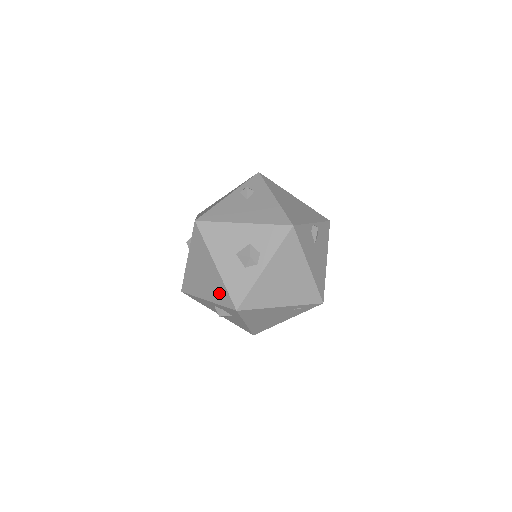
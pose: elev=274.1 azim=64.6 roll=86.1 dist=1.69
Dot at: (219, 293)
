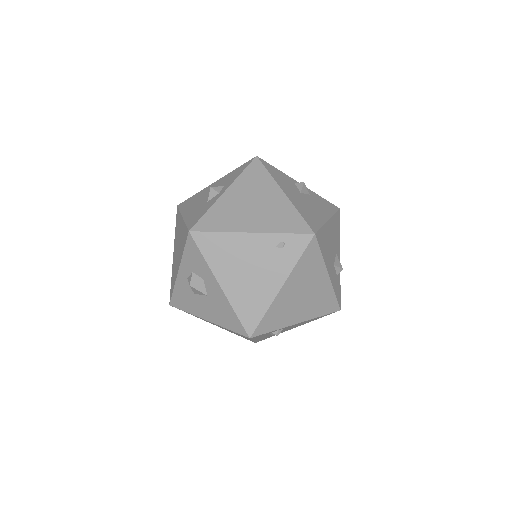
Dot at: (183, 241)
